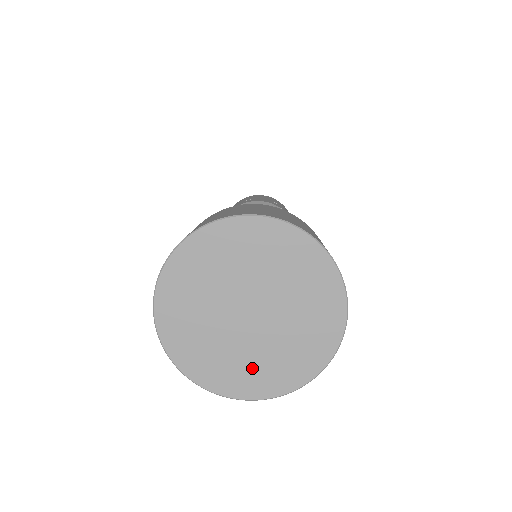
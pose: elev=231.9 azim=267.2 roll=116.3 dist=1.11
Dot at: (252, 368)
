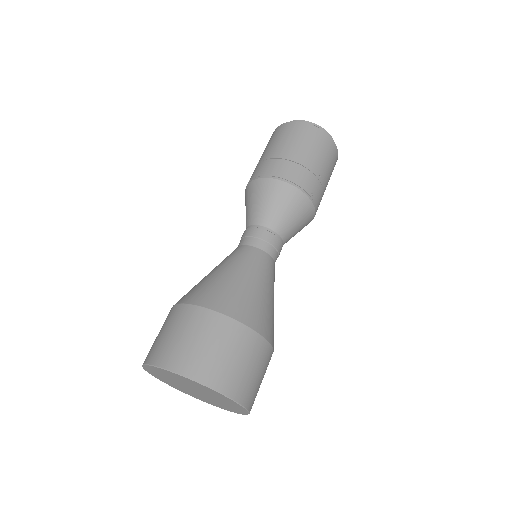
Dot at: (216, 404)
